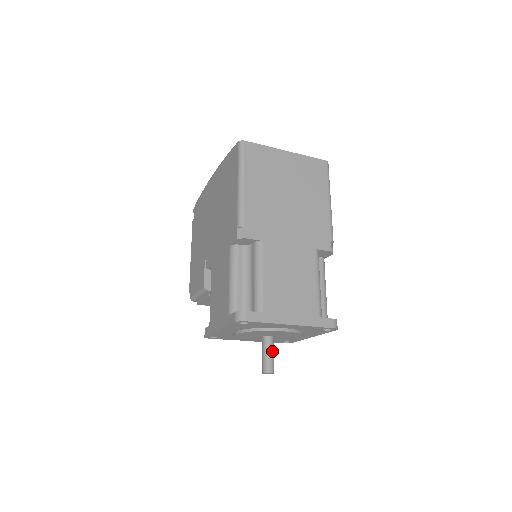
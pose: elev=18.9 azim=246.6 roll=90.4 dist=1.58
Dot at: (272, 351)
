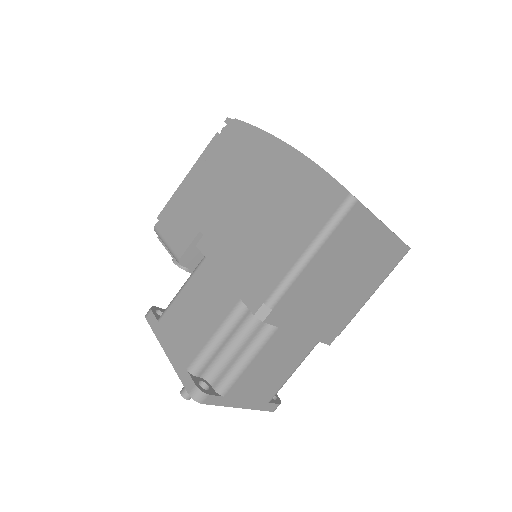
Dot at: occluded
